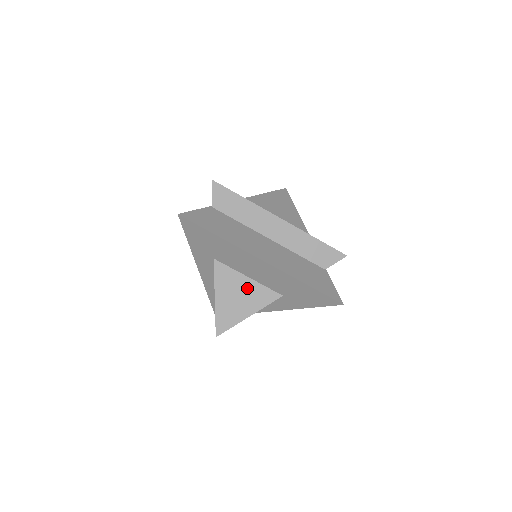
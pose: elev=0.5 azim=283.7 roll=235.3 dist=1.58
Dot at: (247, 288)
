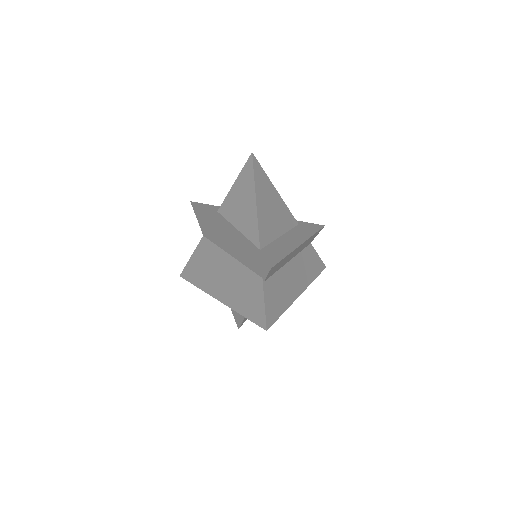
Dot at: occluded
